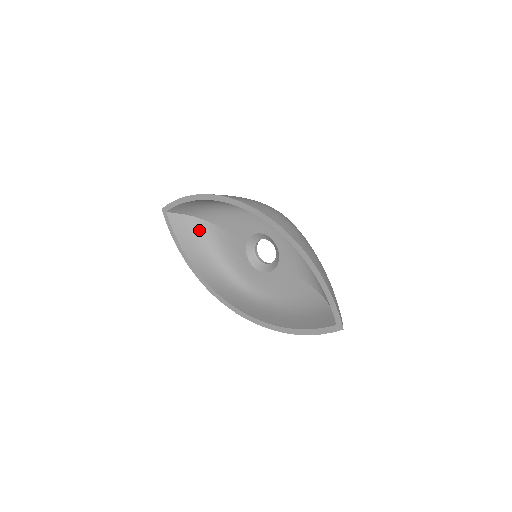
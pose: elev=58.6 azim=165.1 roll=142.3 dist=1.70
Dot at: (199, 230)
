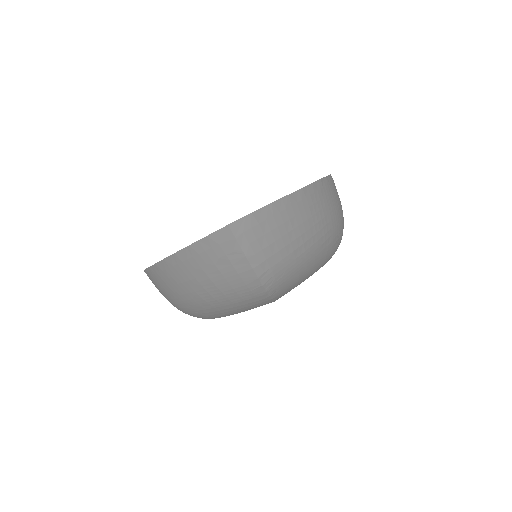
Dot at: occluded
